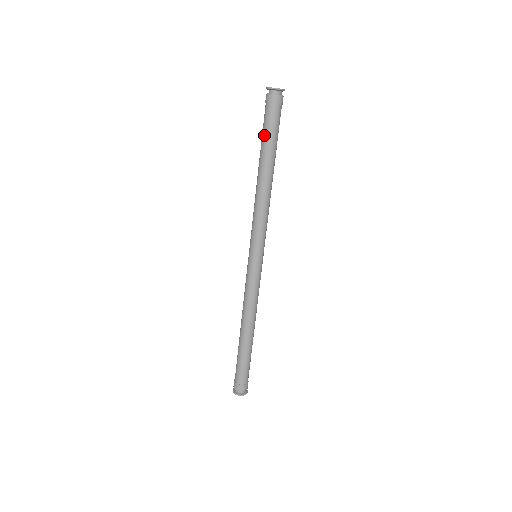
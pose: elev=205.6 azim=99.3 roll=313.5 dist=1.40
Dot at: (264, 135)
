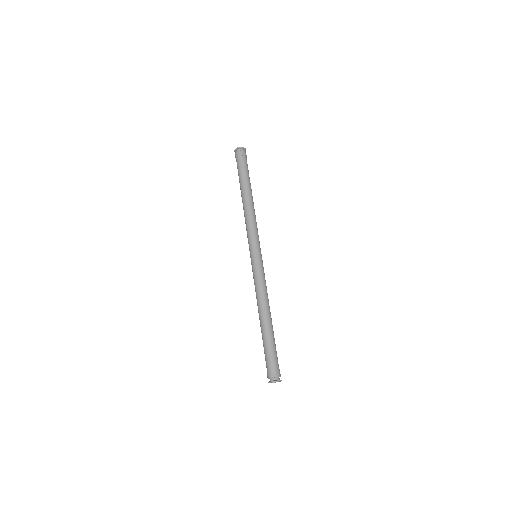
Dot at: (245, 173)
